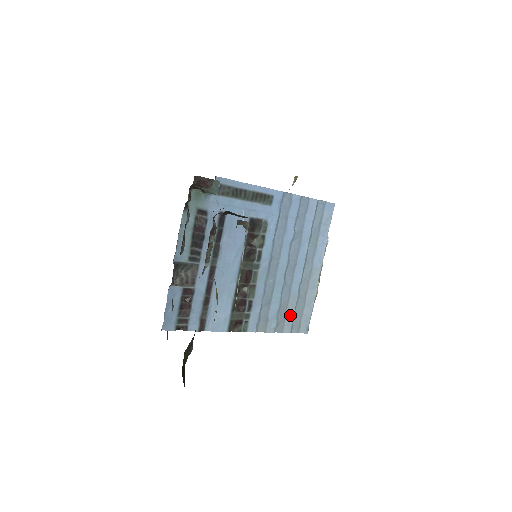
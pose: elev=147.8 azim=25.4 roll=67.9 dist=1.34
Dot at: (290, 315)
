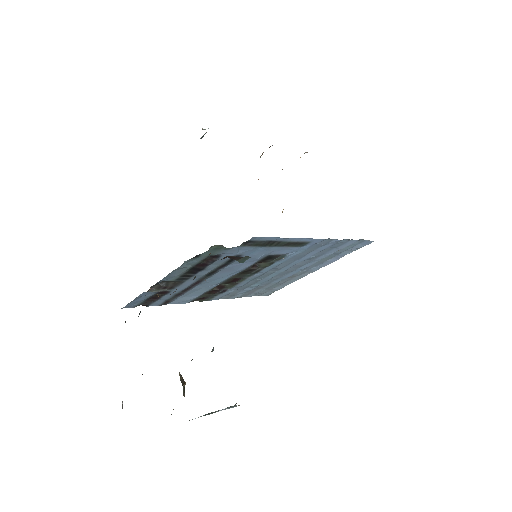
Dot at: (259, 290)
